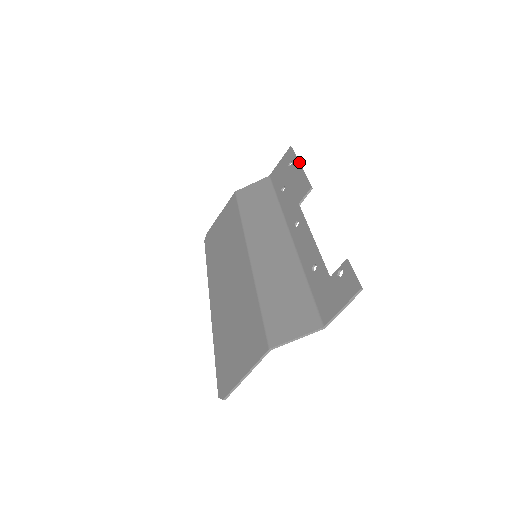
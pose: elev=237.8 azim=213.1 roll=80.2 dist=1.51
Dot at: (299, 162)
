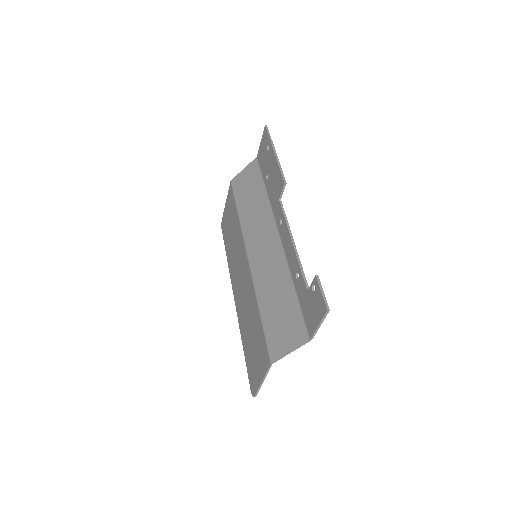
Dot at: (274, 147)
